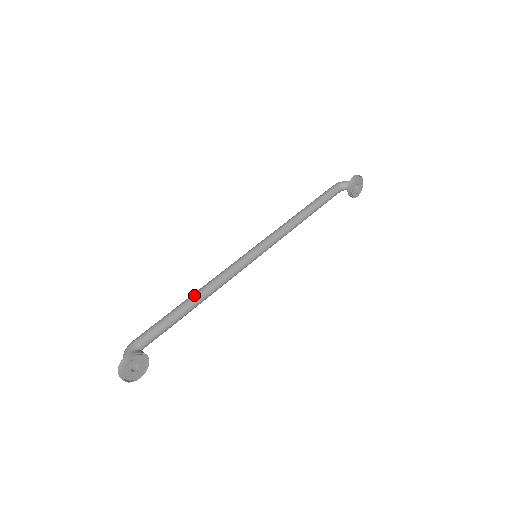
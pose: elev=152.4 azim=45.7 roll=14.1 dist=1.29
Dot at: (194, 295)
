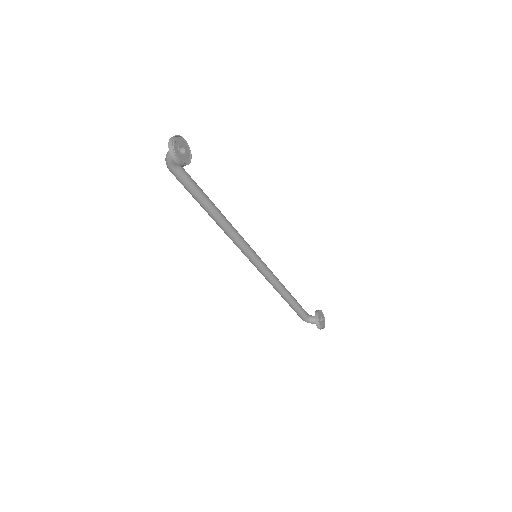
Dot at: occluded
